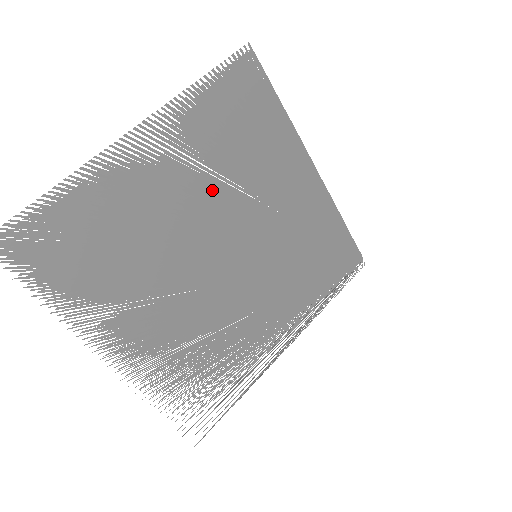
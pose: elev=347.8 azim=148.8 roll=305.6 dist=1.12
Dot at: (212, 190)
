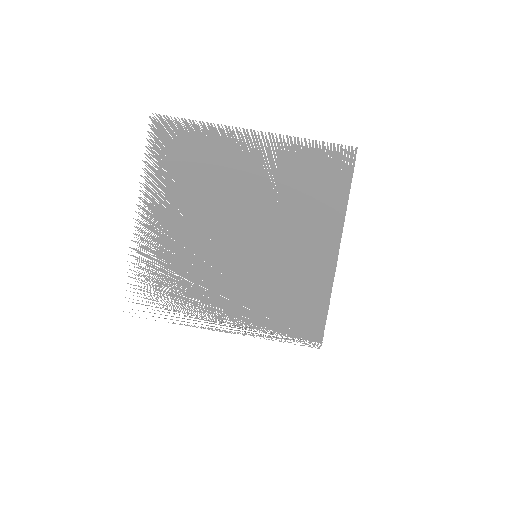
Dot at: (267, 196)
